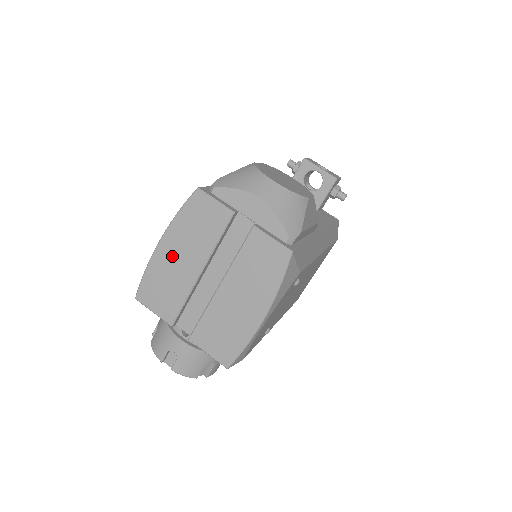
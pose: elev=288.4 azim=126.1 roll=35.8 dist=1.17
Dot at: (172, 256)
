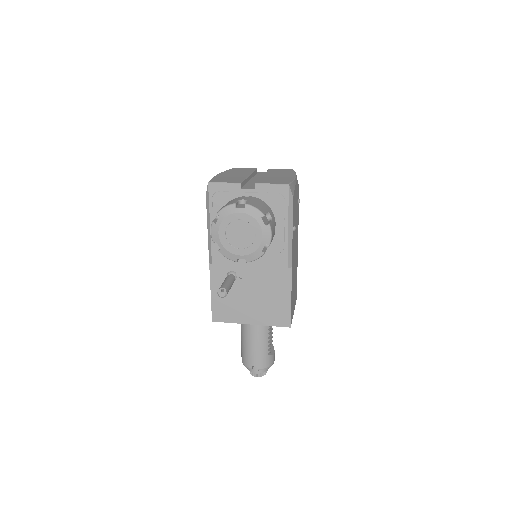
Dot at: (228, 175)
